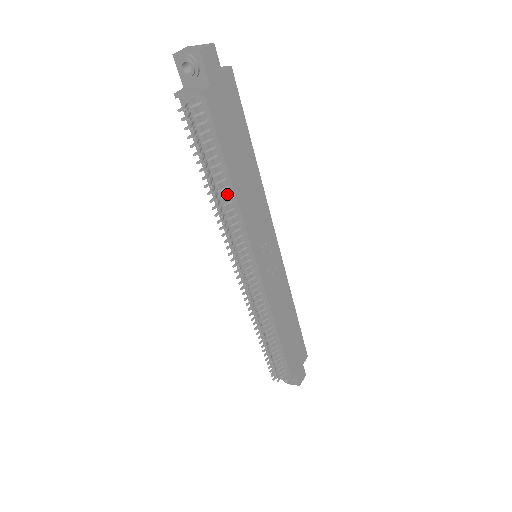
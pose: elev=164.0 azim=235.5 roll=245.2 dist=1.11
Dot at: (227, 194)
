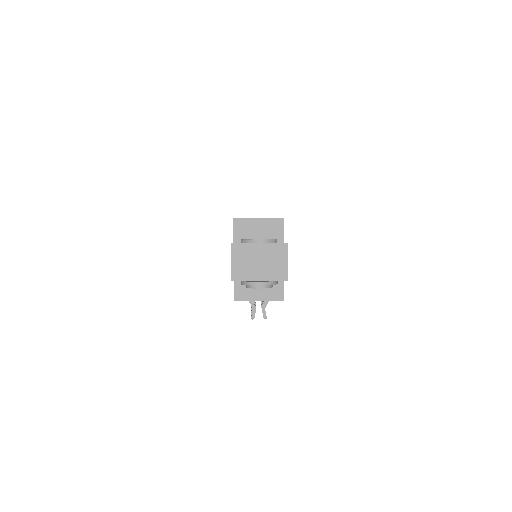
Dot at: occluded
